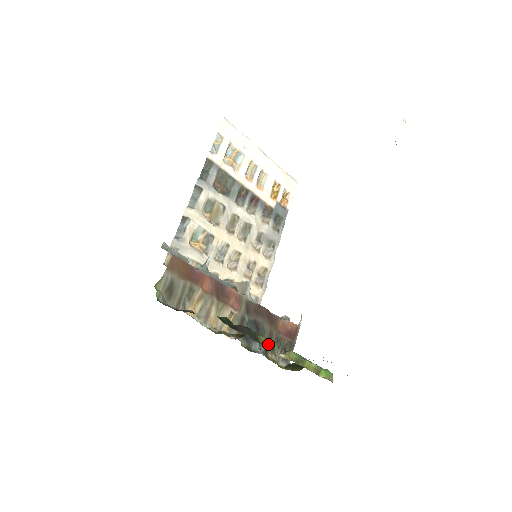
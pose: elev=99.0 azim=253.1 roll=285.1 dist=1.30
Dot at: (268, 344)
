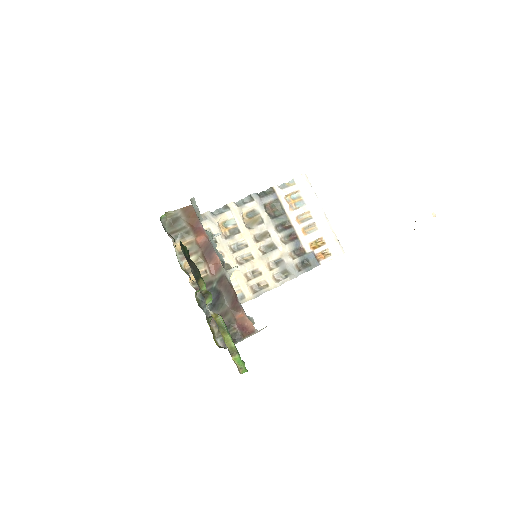
Dot at: (205, 292)
